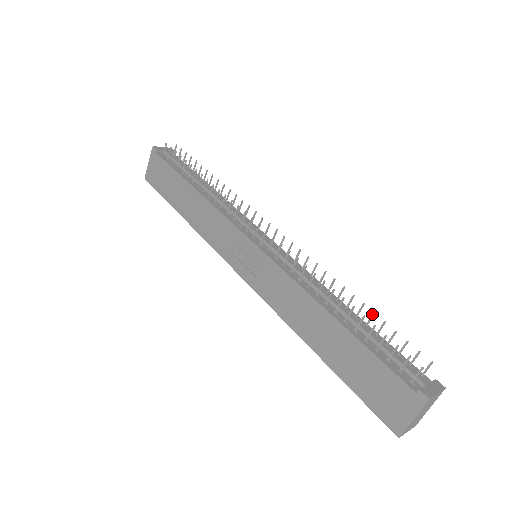
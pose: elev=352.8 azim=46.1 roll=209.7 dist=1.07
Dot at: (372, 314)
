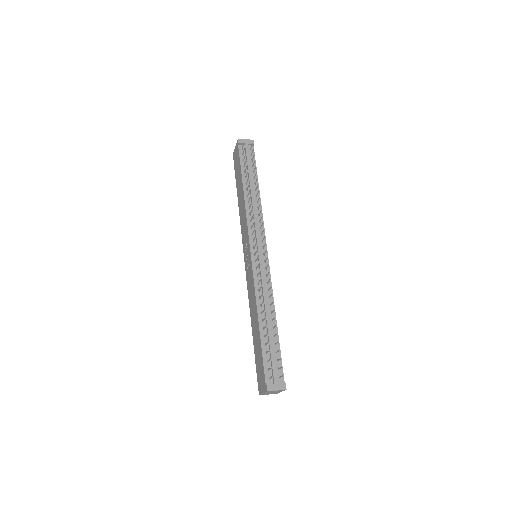
Dot at: (277, 333)
